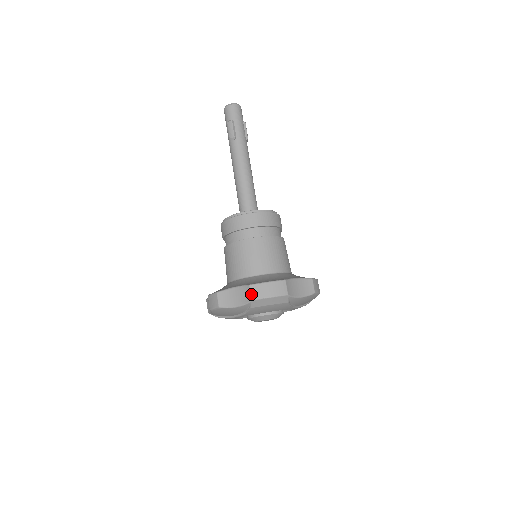
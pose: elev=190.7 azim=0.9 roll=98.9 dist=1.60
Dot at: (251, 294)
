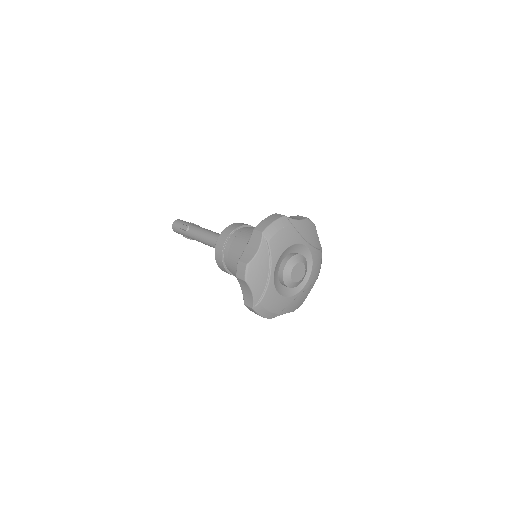
Dot at: (259, 231)
